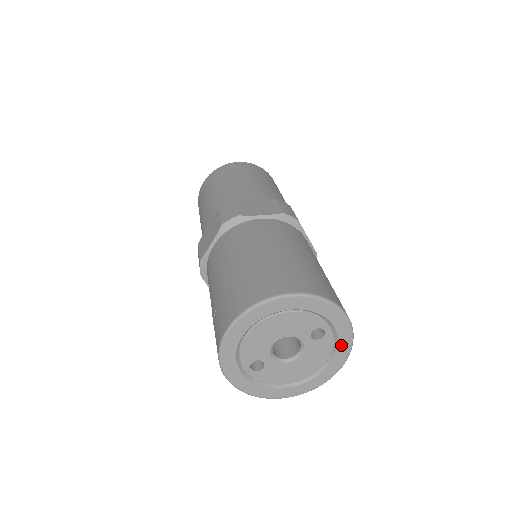
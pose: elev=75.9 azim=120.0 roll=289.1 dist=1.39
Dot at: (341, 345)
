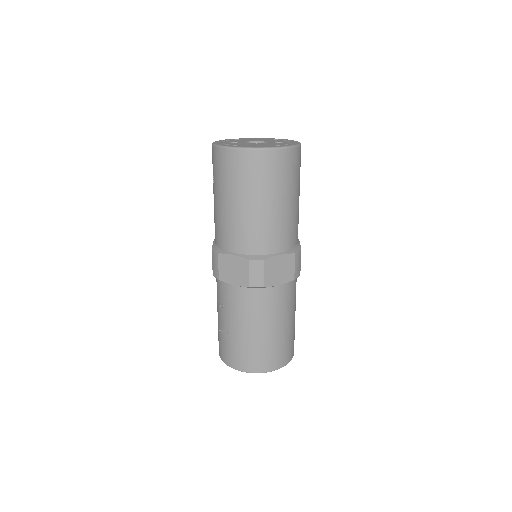
Dot at: occluded
